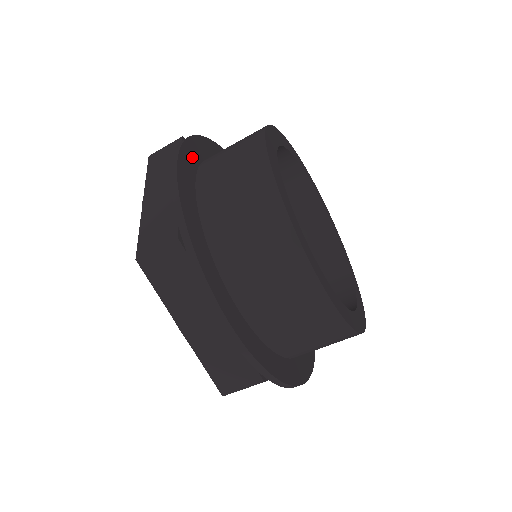
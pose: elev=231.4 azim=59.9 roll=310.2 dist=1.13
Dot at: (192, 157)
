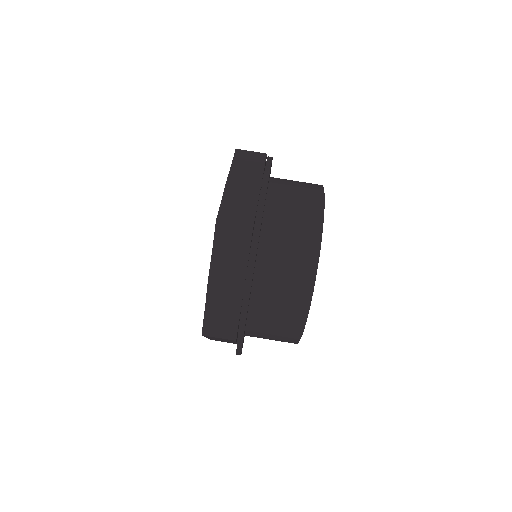
Dot at: occluded
